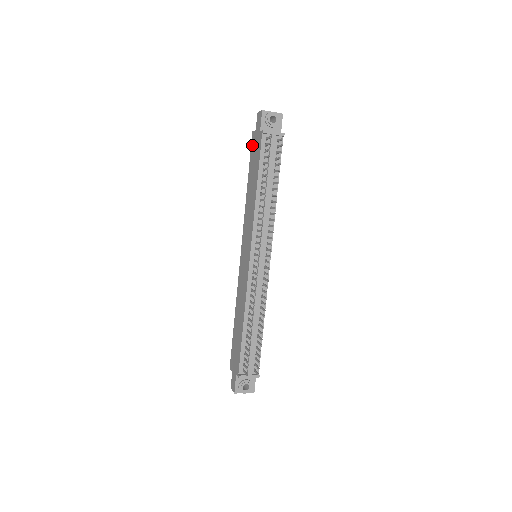
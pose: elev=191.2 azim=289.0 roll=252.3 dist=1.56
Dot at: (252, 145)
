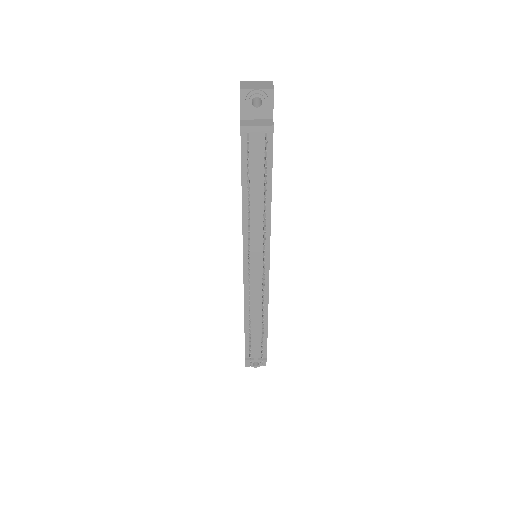
Dot at: occluded
